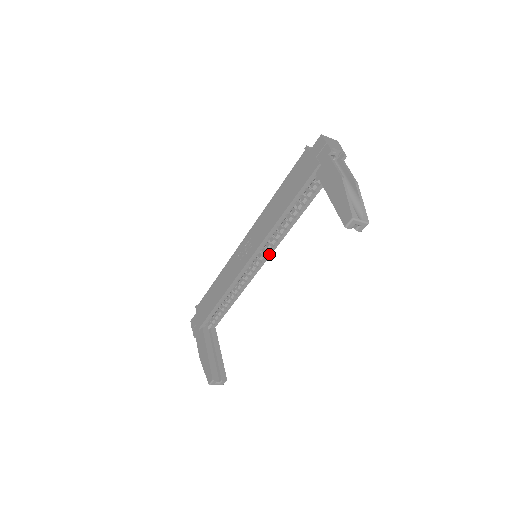
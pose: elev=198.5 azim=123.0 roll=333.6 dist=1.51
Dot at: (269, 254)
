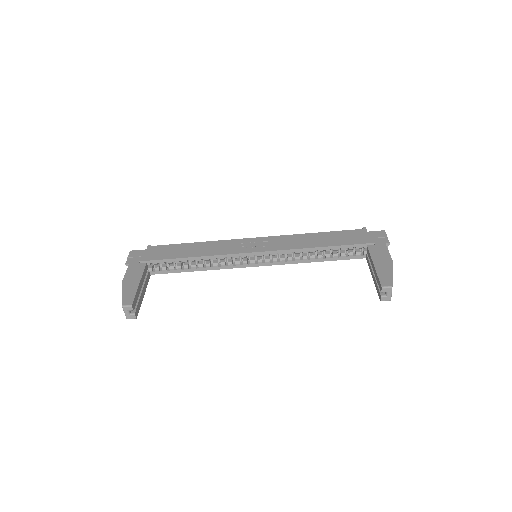
Dot at: (268, 264)
